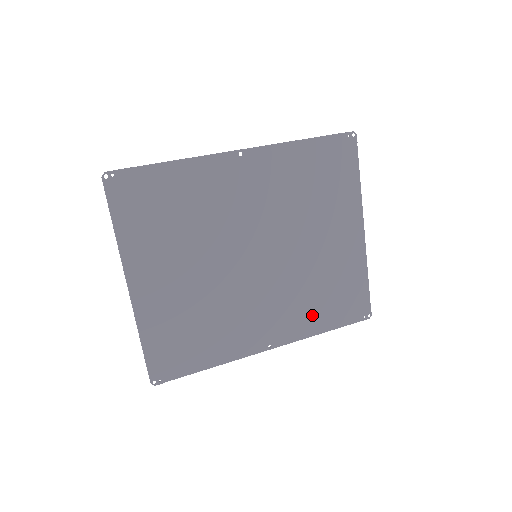
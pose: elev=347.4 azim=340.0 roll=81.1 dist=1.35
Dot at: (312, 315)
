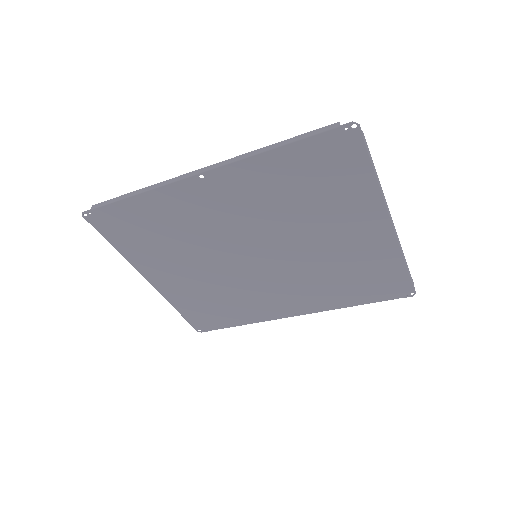
Dot at: (336, 294)
